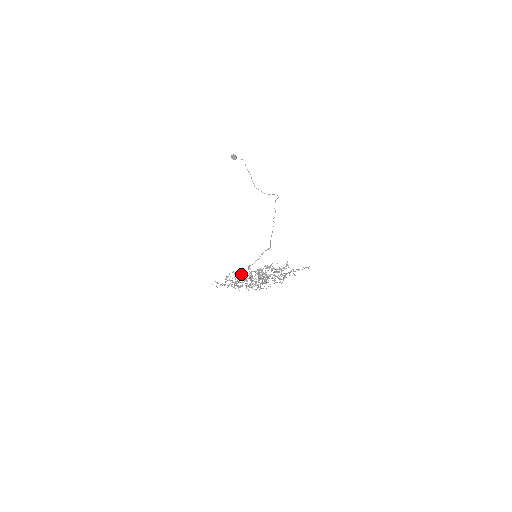
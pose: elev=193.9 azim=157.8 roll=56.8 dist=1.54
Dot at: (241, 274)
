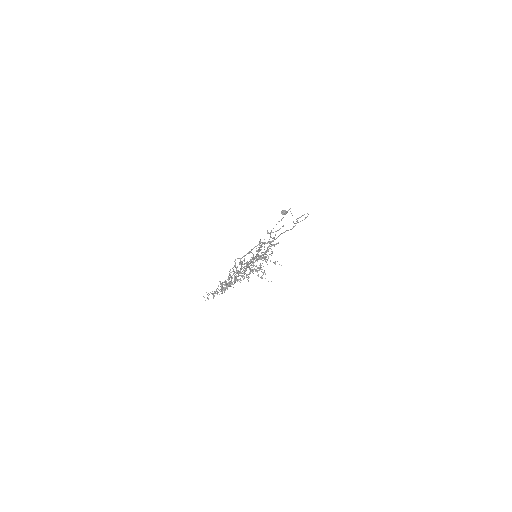
Dot at: occluded
